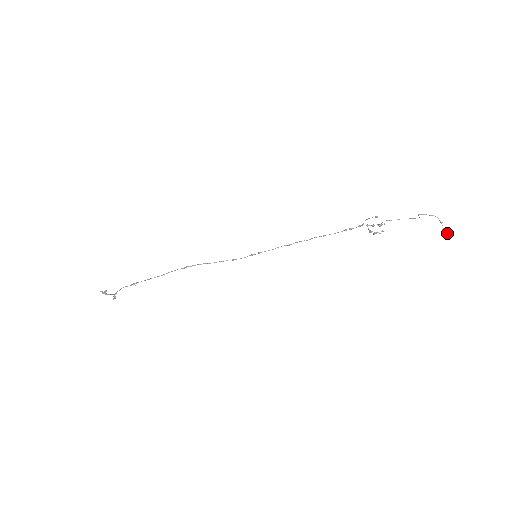
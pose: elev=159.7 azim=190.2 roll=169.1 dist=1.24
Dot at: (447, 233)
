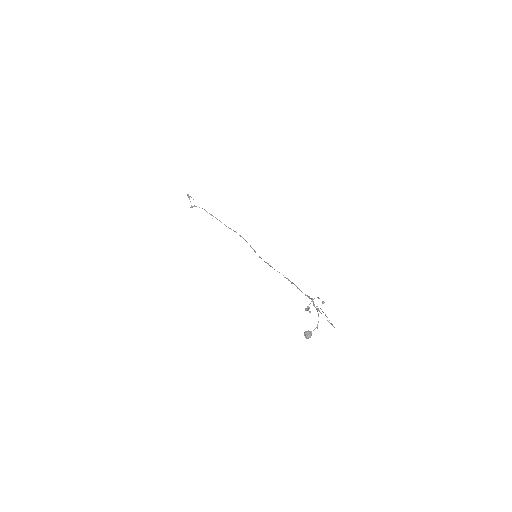
Dot at: (308, 336)
